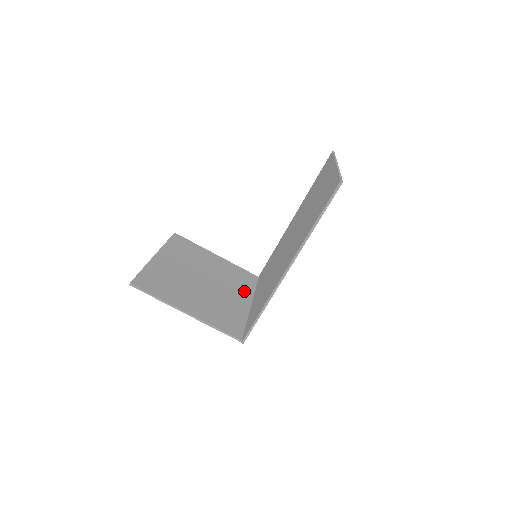
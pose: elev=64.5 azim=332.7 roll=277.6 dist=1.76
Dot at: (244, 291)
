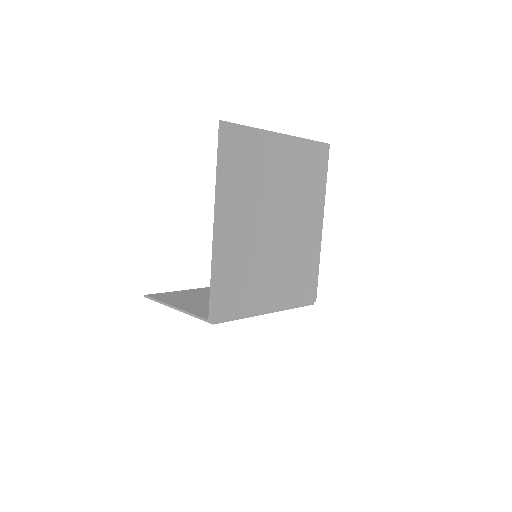
Dot at: occluded
